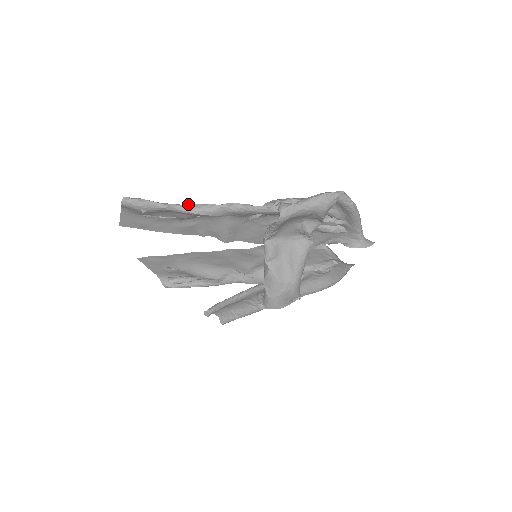
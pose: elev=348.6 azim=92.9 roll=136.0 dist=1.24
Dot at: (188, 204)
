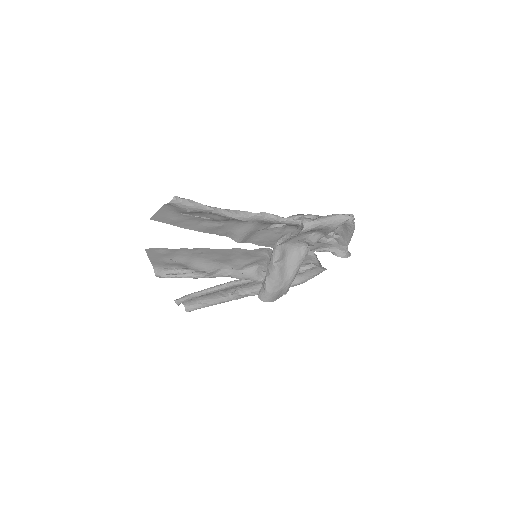
Dot at: (229, 209)
